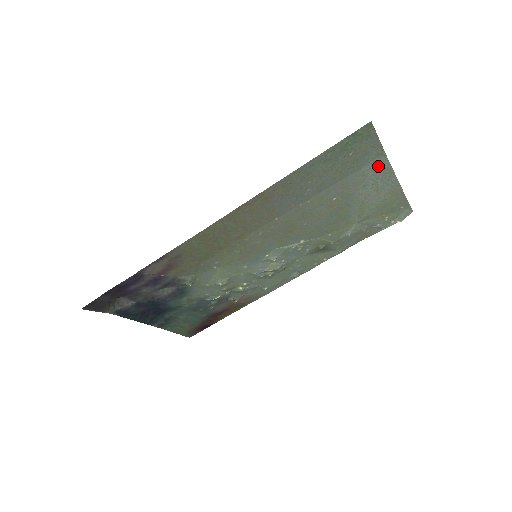
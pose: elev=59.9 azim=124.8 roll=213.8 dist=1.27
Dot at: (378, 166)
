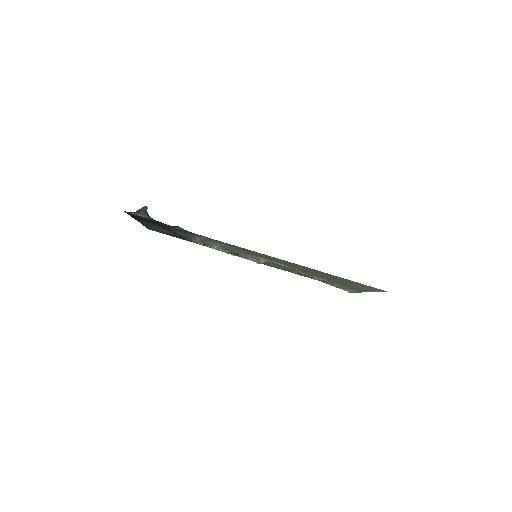
Dot at: (377, 289)
